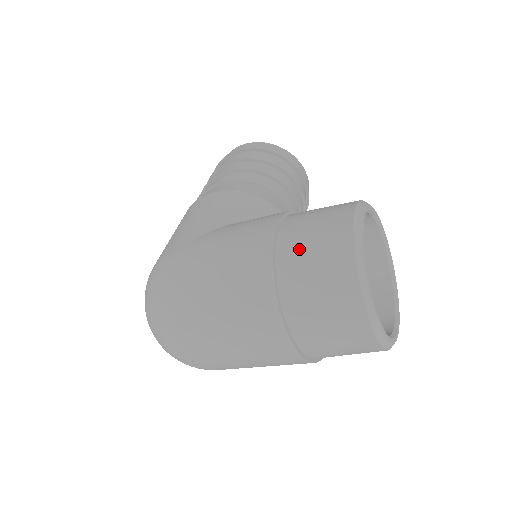
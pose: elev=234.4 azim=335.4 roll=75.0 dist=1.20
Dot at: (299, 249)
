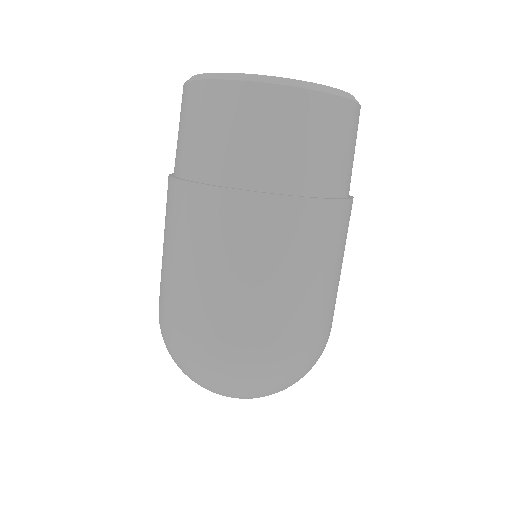
Dot at: (177, 147)
